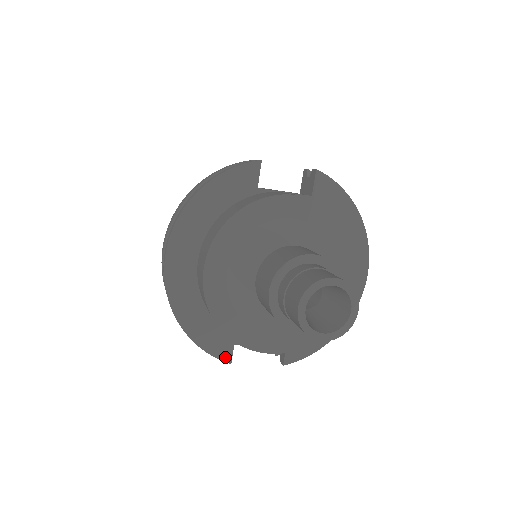
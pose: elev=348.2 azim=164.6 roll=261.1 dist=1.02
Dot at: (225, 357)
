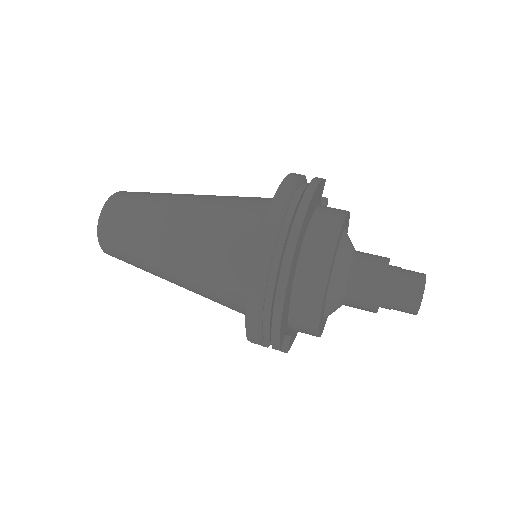
Dot at: (281, 344)
